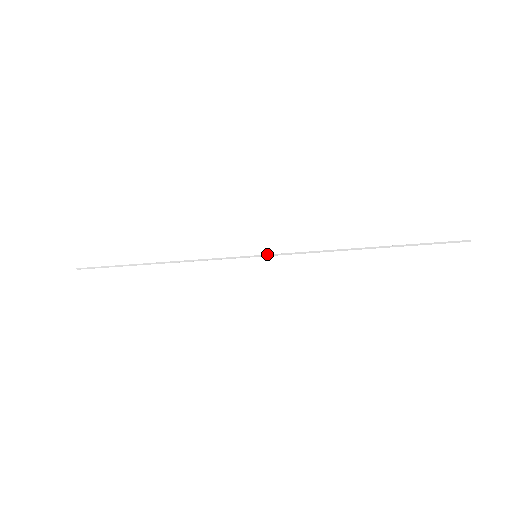
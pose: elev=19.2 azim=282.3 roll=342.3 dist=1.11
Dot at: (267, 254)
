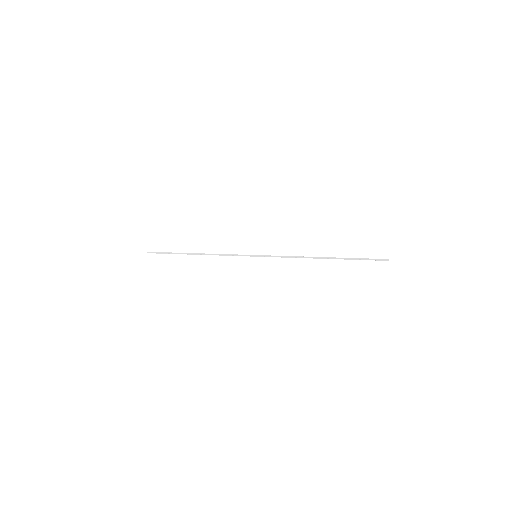
Dot at: occluded
